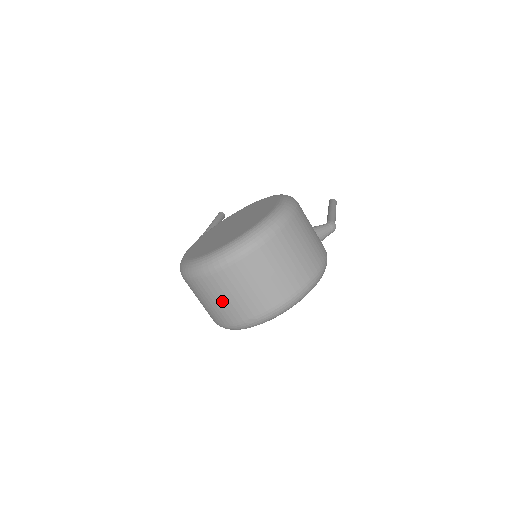
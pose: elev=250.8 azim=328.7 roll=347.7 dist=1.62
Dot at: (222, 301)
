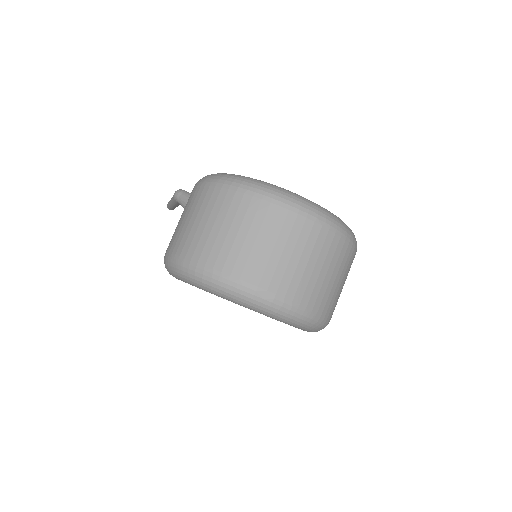
Dot at: (262, 244)
